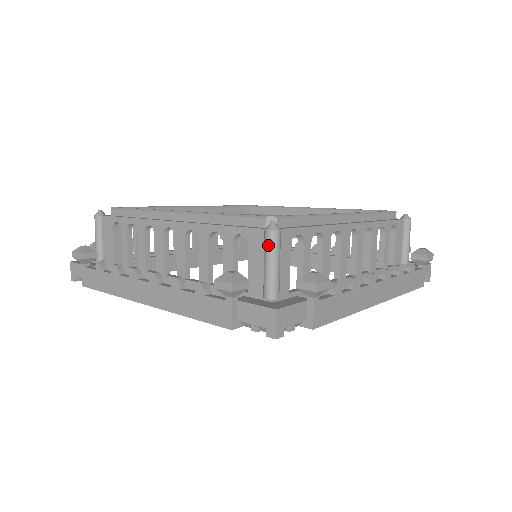
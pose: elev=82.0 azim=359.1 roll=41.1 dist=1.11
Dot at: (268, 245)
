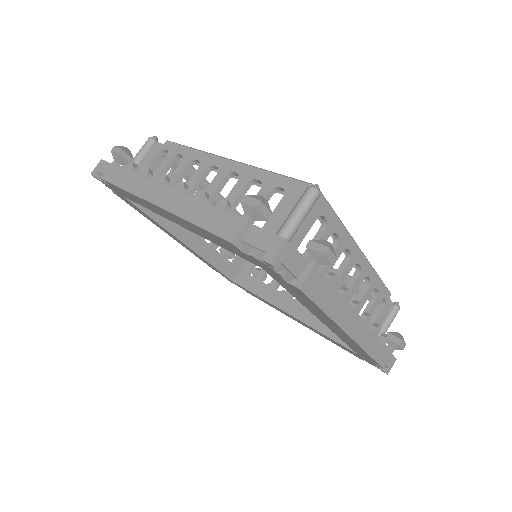
Dot at: (304, 198)
